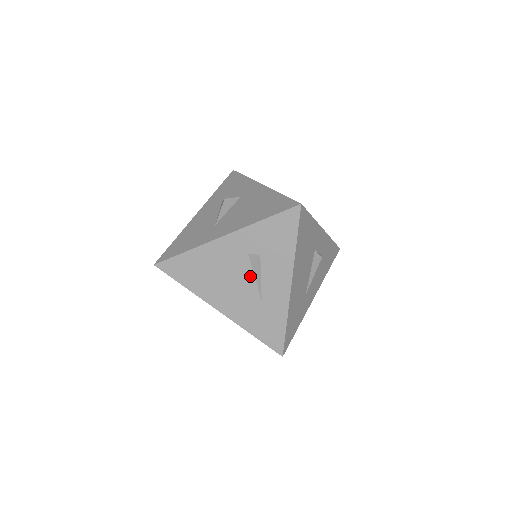
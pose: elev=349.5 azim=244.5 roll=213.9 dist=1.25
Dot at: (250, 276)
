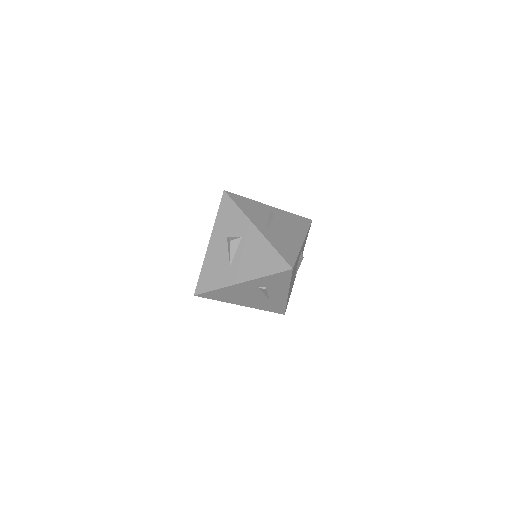
Dot at: (261, 294)
